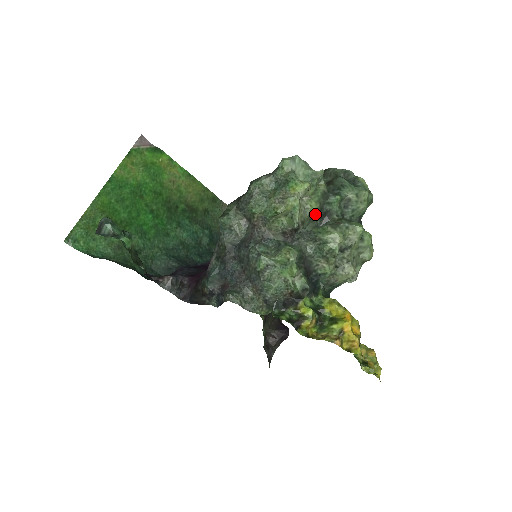
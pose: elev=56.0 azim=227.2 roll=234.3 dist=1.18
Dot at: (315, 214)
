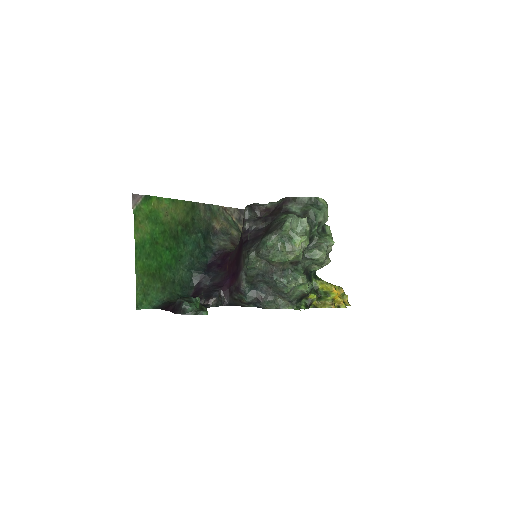
Dot at: occluded
